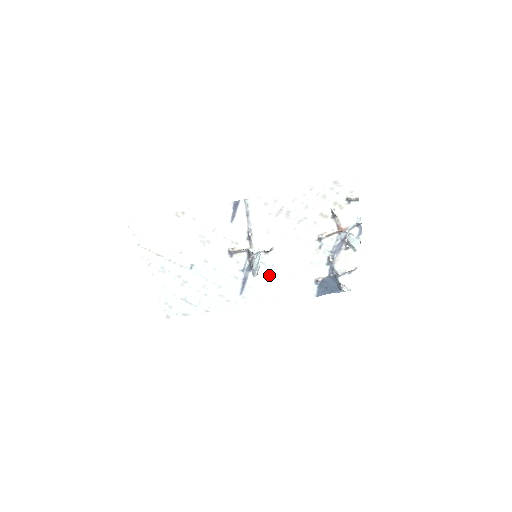
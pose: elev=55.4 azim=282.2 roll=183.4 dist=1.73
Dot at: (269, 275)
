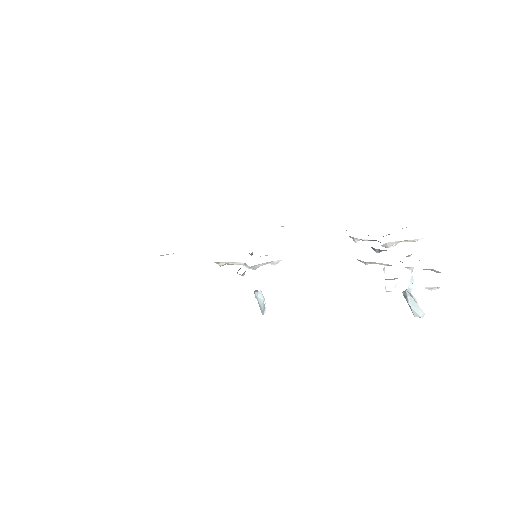
Dot at: occluded
